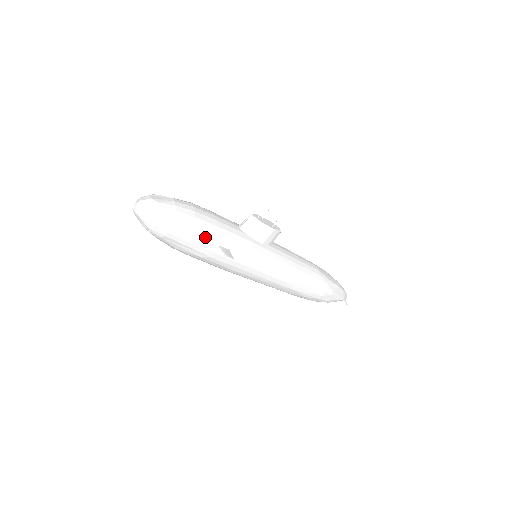
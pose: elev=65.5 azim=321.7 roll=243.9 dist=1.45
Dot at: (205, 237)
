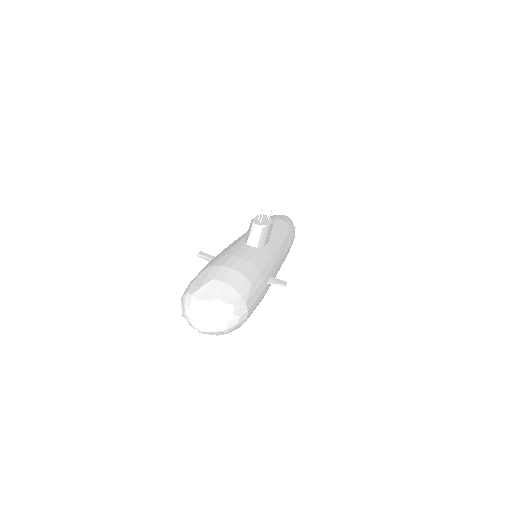
Dot at: (260, 287)
